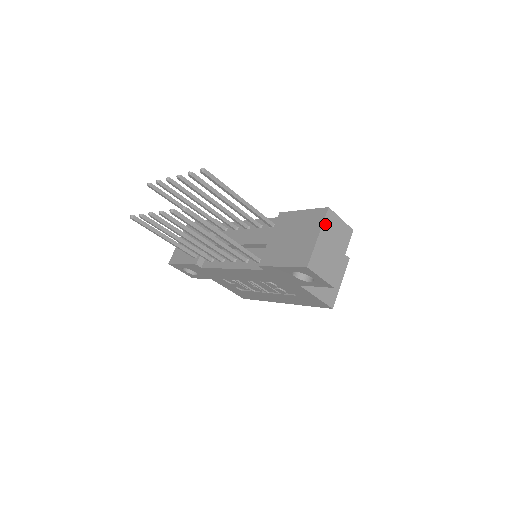
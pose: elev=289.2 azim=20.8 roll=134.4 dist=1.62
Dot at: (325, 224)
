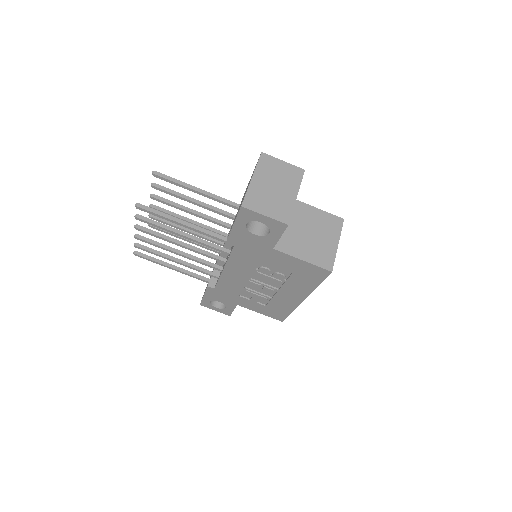
Dot at: (260, 167)
